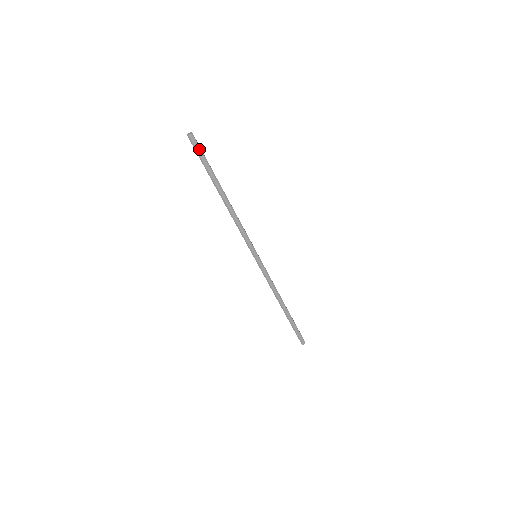
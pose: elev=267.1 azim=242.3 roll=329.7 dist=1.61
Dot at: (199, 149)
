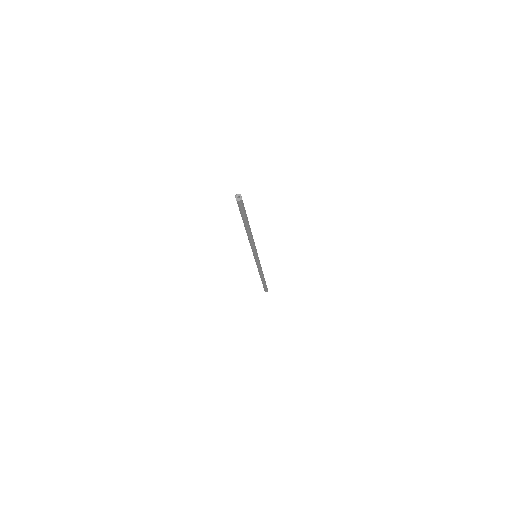
Dot at: (243, 208)
